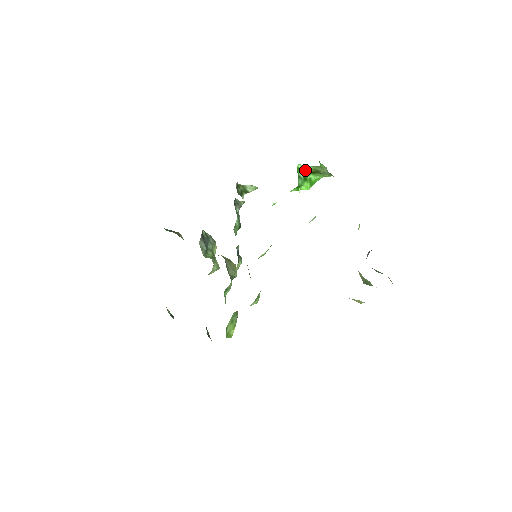
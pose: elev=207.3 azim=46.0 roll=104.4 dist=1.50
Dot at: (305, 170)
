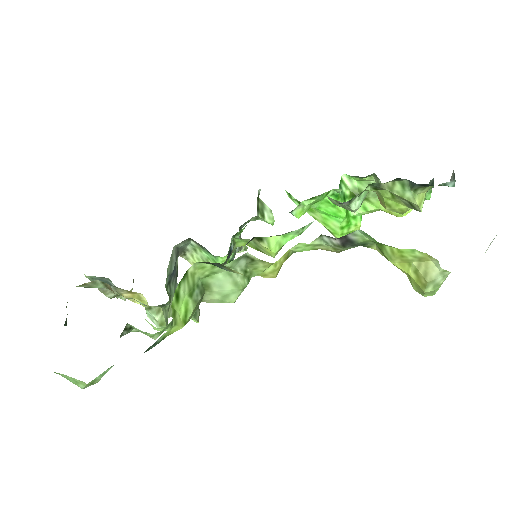
Dot at: (347, 187)
